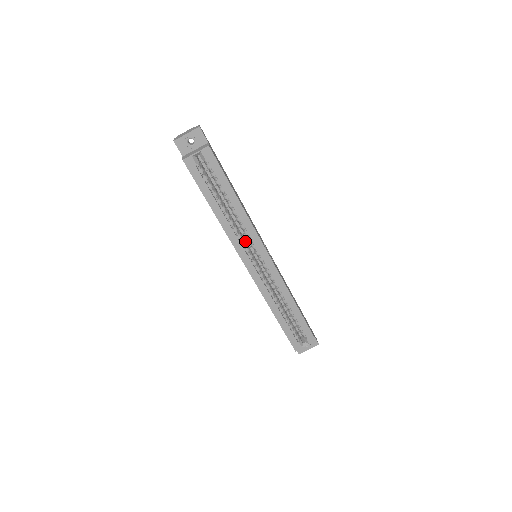
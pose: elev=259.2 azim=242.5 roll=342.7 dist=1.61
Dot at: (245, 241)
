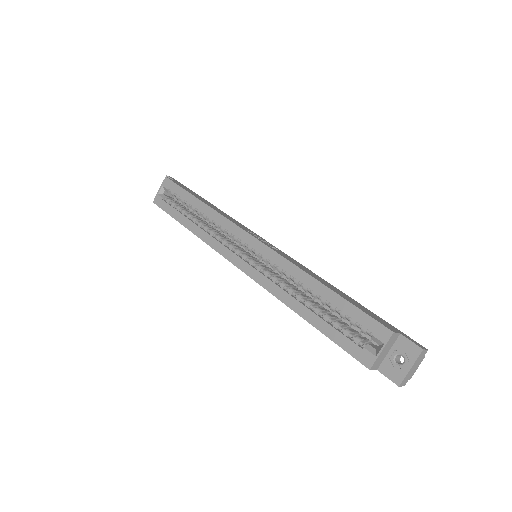
Dot at: (234, 244)
